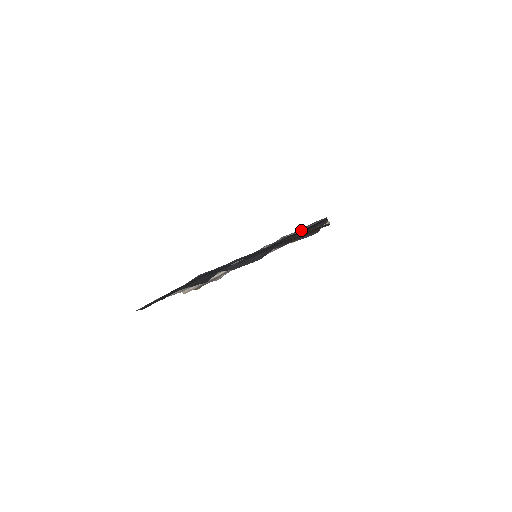
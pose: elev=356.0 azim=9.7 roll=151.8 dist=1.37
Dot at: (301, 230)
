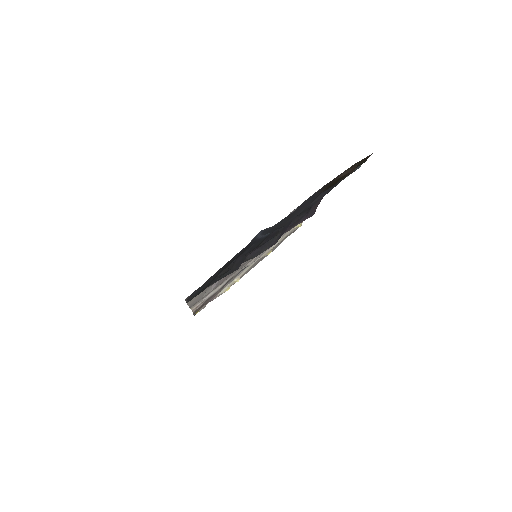
Dot at: occluded
